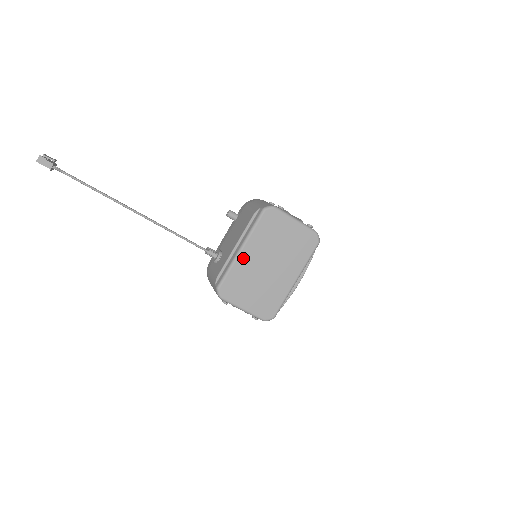
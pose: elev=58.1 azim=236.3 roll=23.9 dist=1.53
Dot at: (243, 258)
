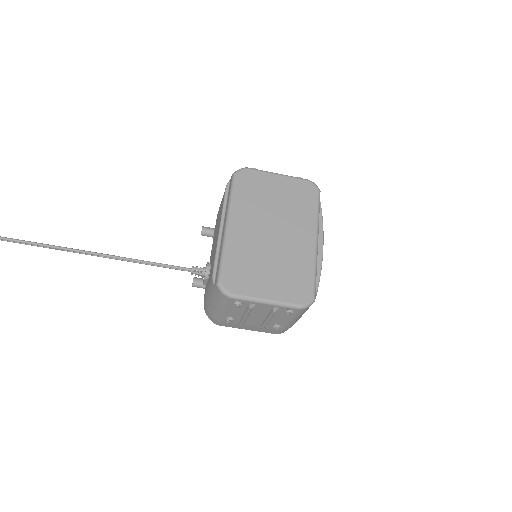
Dot at: (235, 234)
